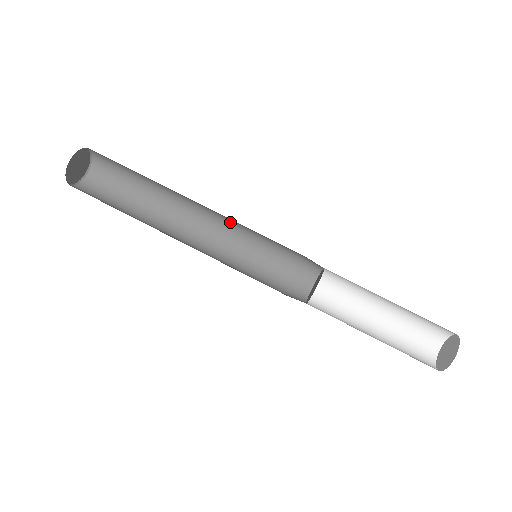
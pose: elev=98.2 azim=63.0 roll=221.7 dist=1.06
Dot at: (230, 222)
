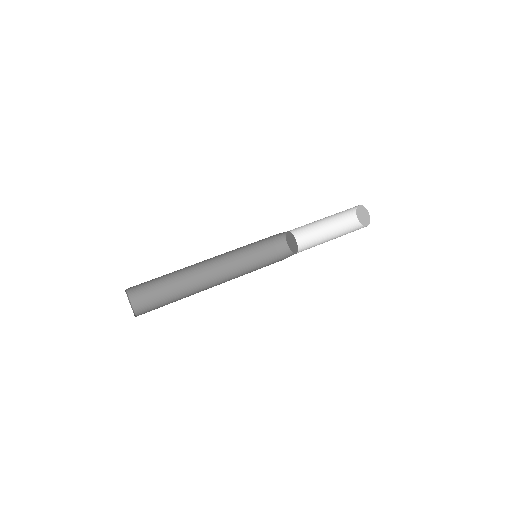
Dot at: (228, 252)
